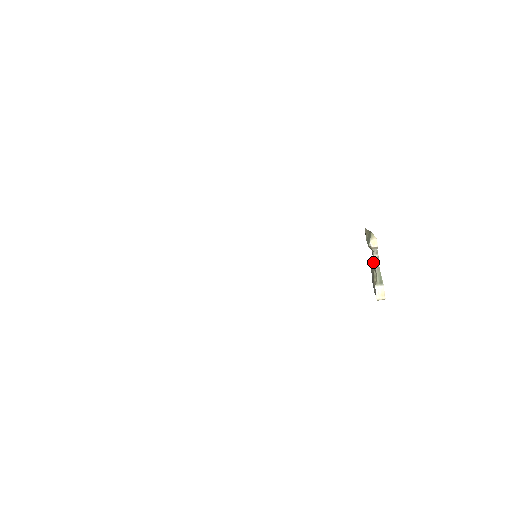
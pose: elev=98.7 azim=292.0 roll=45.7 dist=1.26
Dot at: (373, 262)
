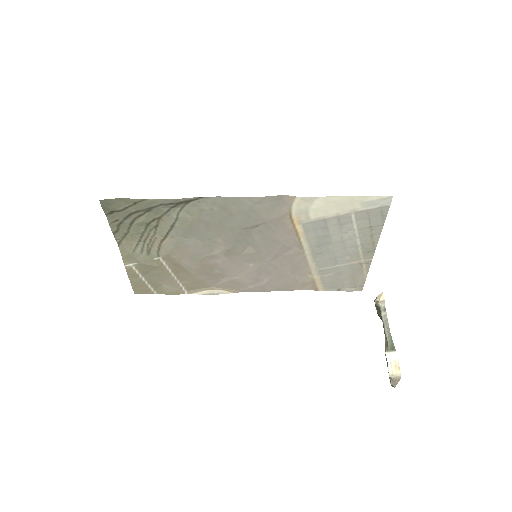
Dot at: occluded
